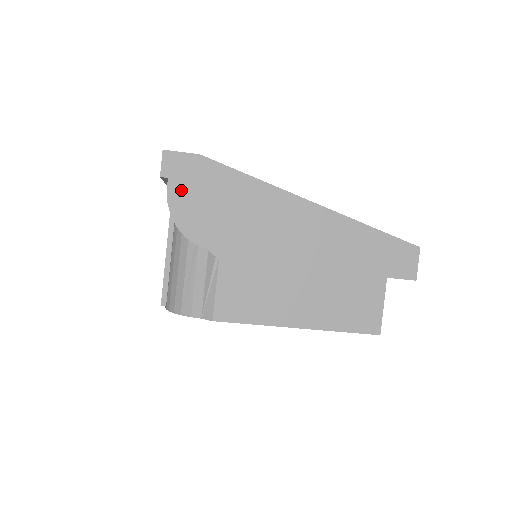
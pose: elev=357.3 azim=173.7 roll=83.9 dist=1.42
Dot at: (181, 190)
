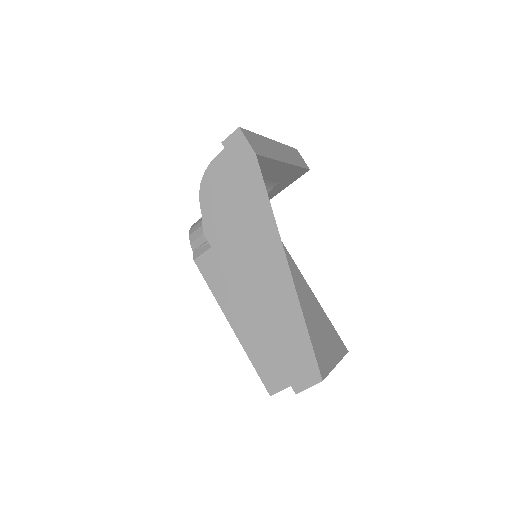
Dot at: (224, 164)
